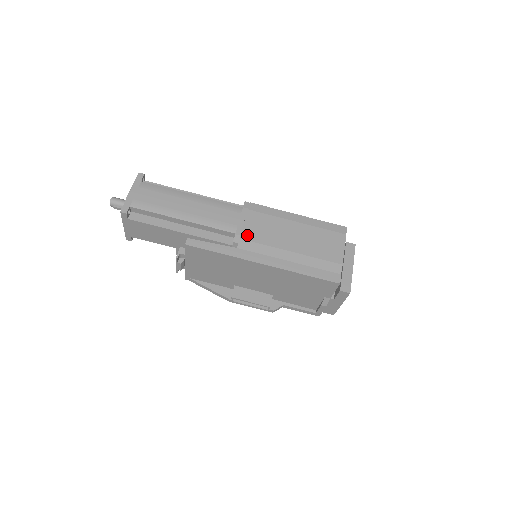
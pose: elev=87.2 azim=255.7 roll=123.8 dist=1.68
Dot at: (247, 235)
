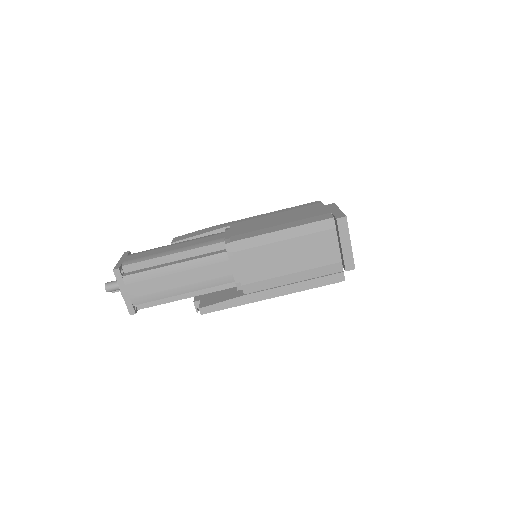
Dot at: (246, 279)
